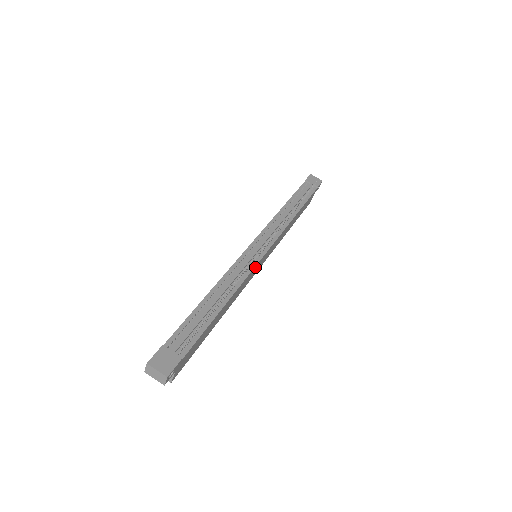
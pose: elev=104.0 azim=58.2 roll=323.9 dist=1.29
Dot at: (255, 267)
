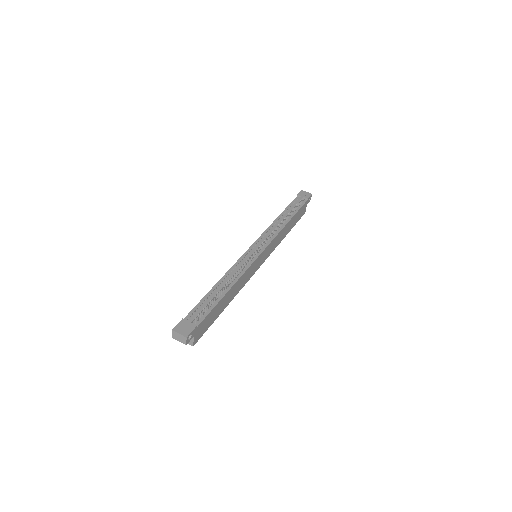
Dot at: (254, 263)
